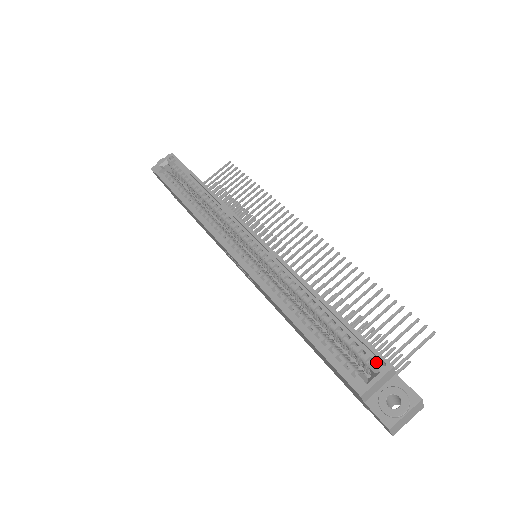
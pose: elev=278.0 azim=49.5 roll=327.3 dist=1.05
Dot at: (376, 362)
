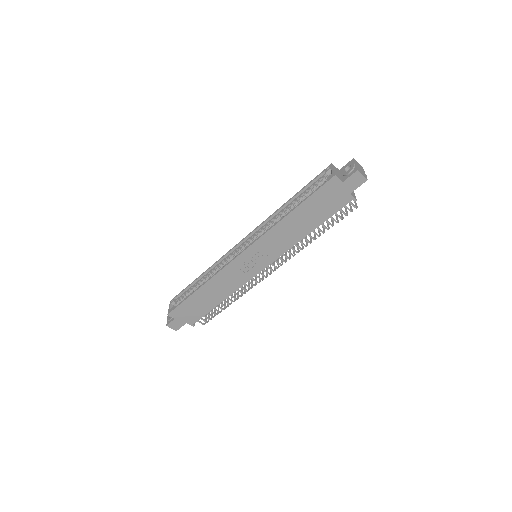
Dot at: (326, 171)
